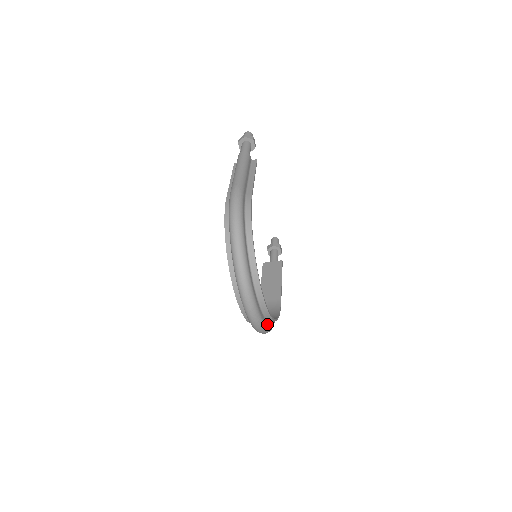
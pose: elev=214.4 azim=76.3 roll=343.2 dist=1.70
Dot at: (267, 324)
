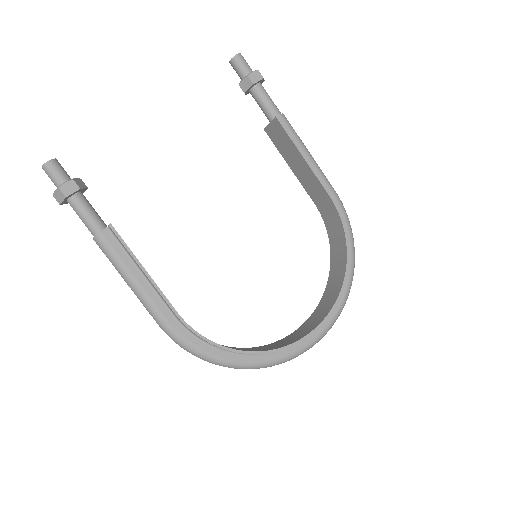
Dot at: (344, 289)
